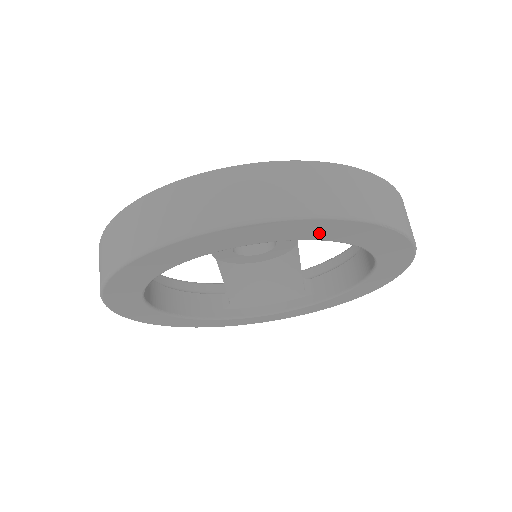
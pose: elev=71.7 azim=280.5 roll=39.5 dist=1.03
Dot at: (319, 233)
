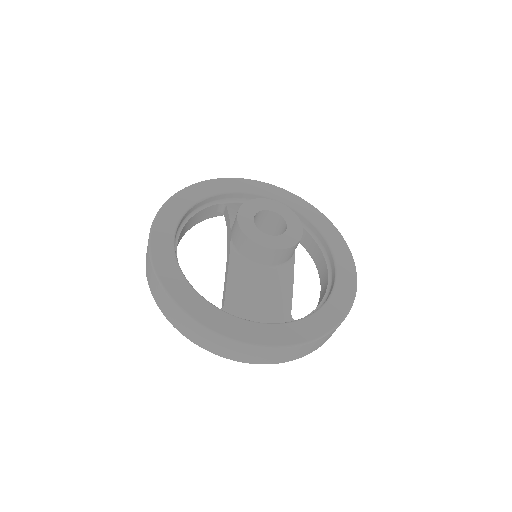
Dot at: occluded
